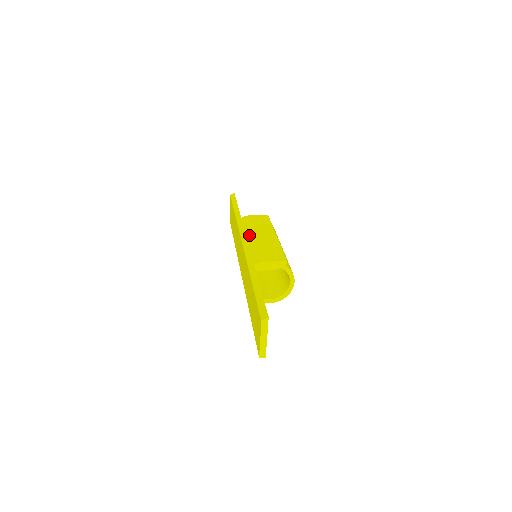
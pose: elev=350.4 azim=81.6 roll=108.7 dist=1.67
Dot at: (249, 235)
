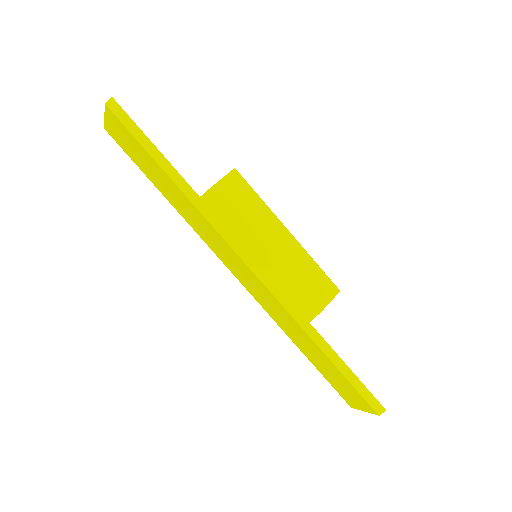
Dot at: (254, 252)
